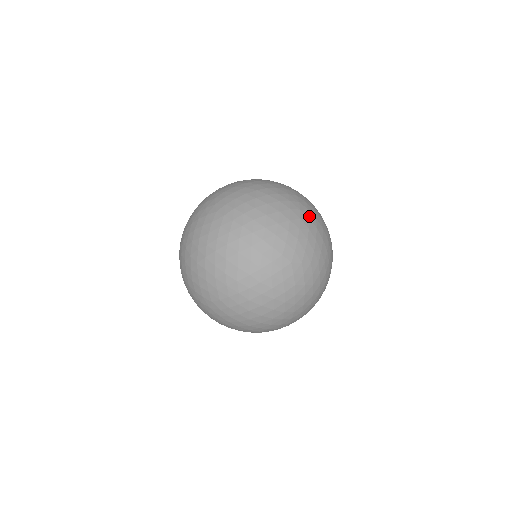
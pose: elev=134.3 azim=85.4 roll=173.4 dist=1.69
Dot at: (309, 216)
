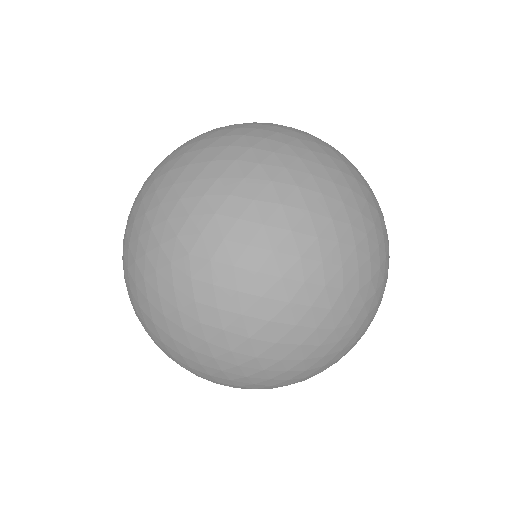
Dot at: (349, 185)
